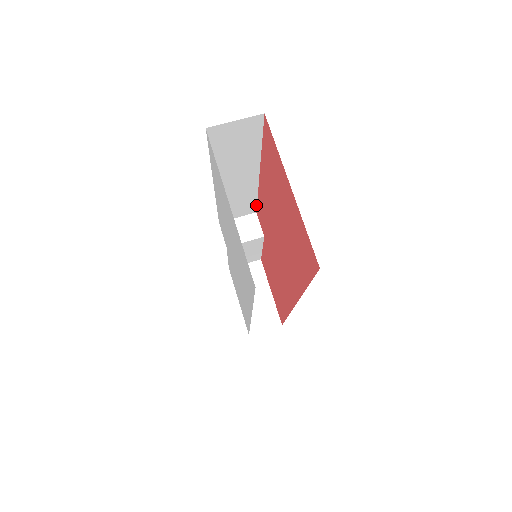
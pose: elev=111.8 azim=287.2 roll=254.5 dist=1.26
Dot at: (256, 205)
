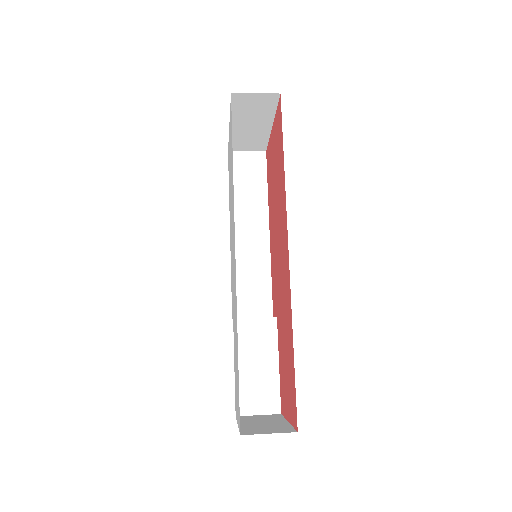
Dot at: (272, 299)
